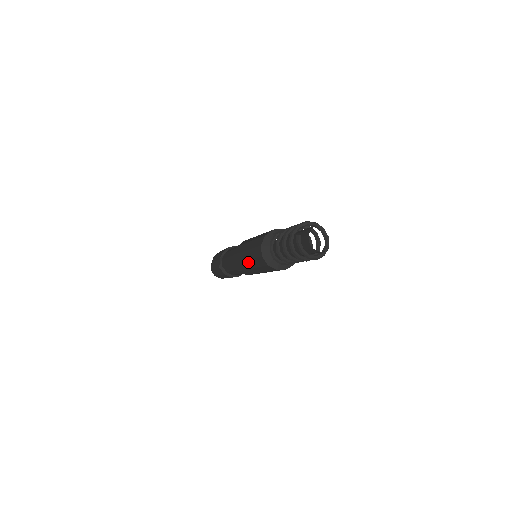
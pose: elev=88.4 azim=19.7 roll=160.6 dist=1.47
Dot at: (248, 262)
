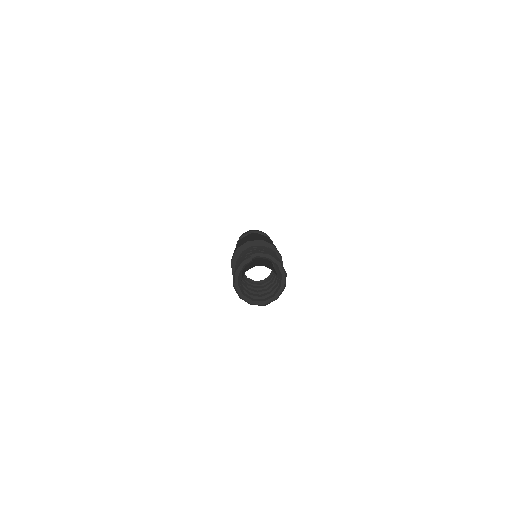
Dot at: occluded
